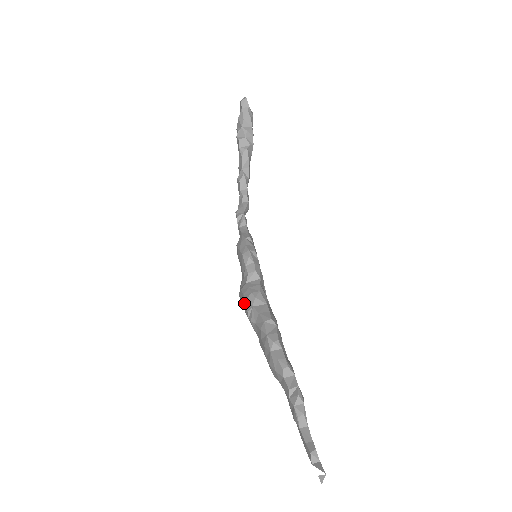
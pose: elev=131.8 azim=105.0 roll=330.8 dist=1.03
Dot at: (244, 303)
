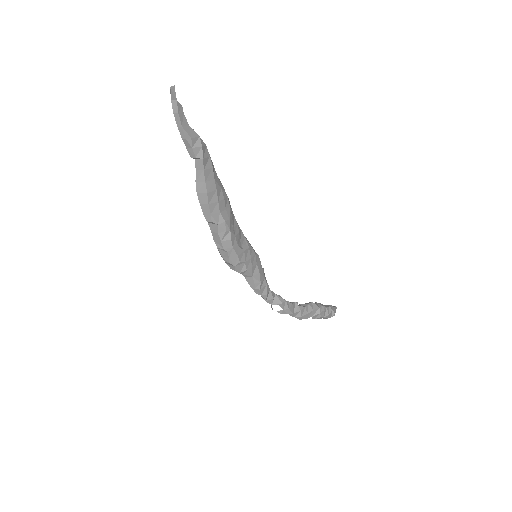
Dot at: occluded
